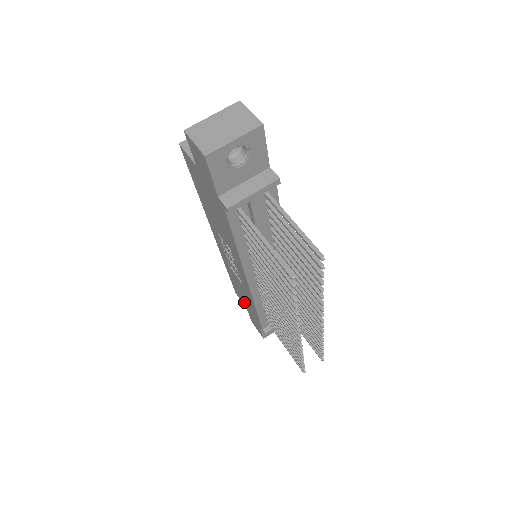
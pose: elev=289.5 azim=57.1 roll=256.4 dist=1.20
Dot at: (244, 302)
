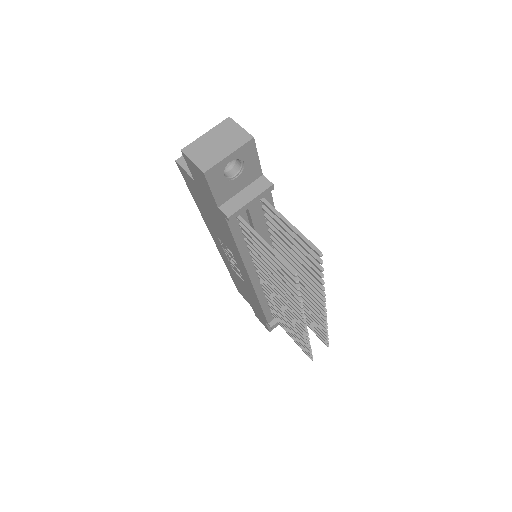
Dot at: (248, 300)
